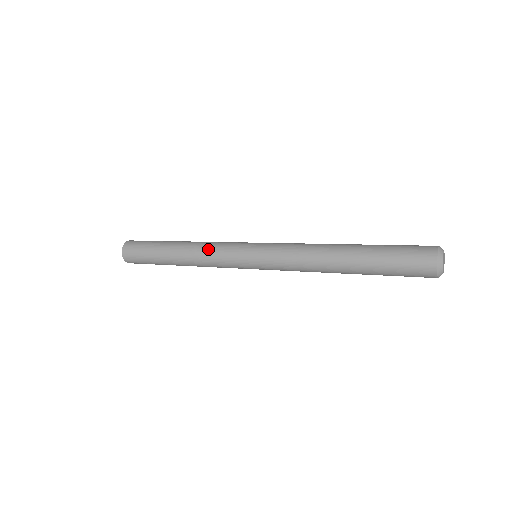
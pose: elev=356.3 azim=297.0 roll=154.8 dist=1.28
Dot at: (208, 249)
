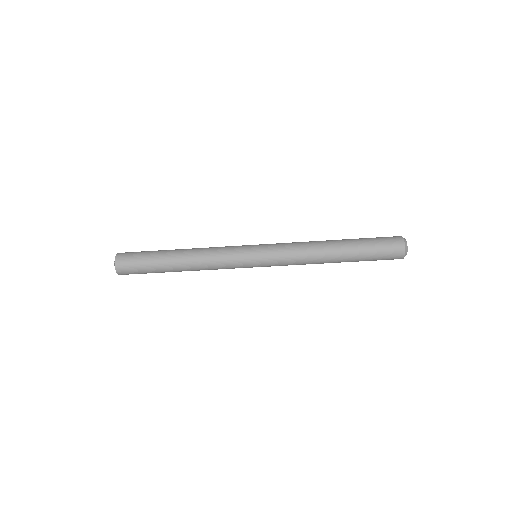
Dot at: occluded
